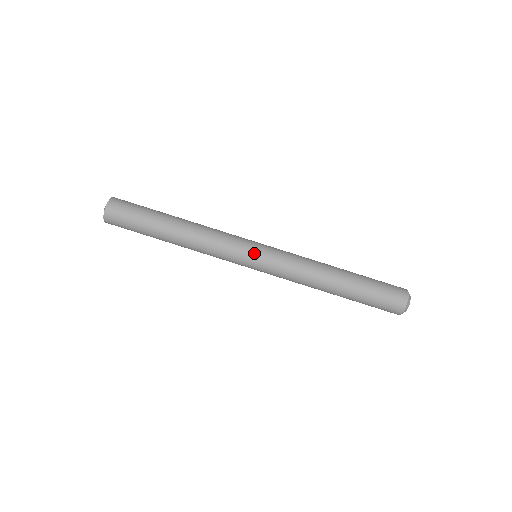
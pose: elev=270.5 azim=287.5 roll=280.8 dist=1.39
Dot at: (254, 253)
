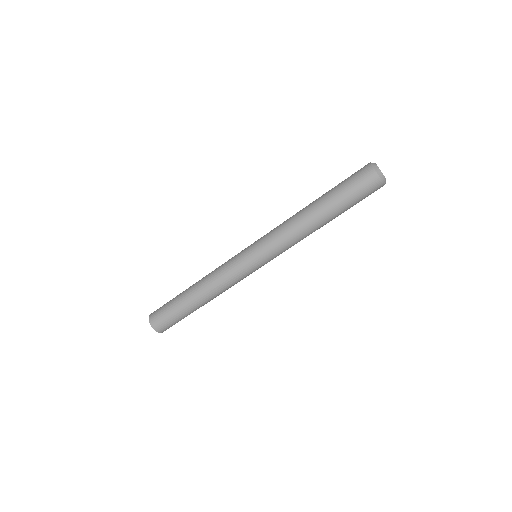
Dot at: (250, 259)
